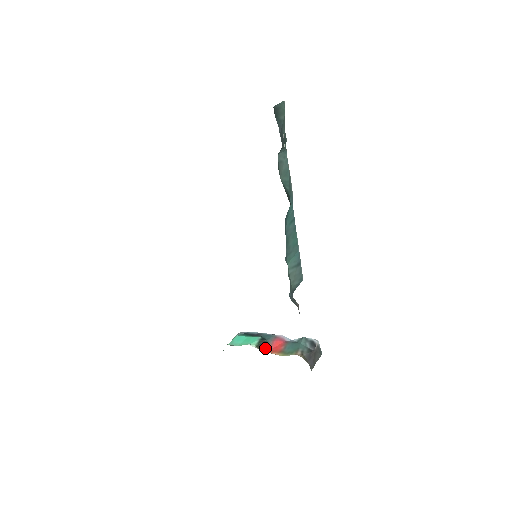
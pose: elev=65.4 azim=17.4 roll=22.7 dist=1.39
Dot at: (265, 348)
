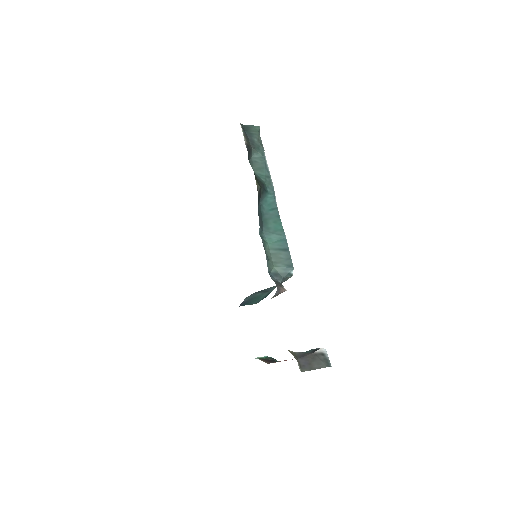
Dot at: (270, 362)
